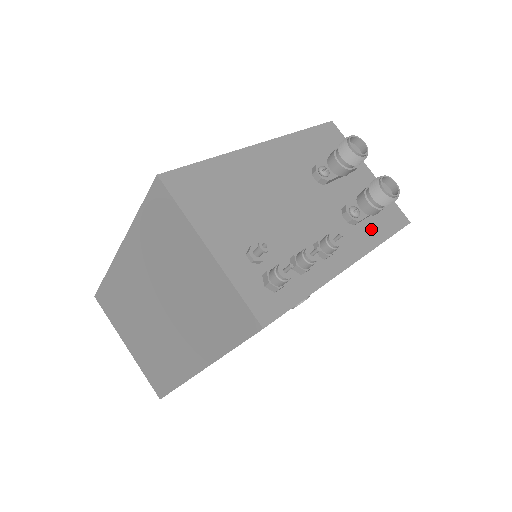
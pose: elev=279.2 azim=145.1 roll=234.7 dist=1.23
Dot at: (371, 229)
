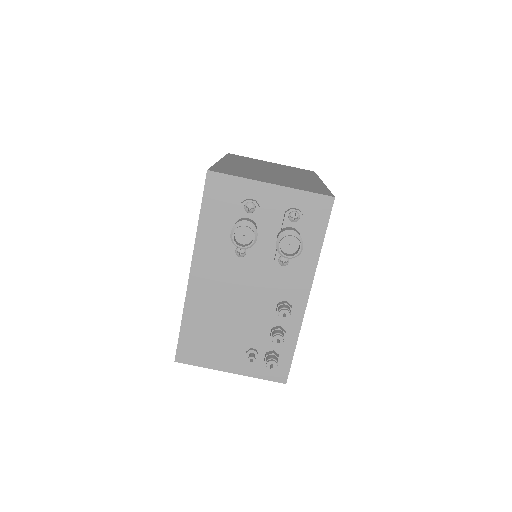
Dot at: (306, 249)
